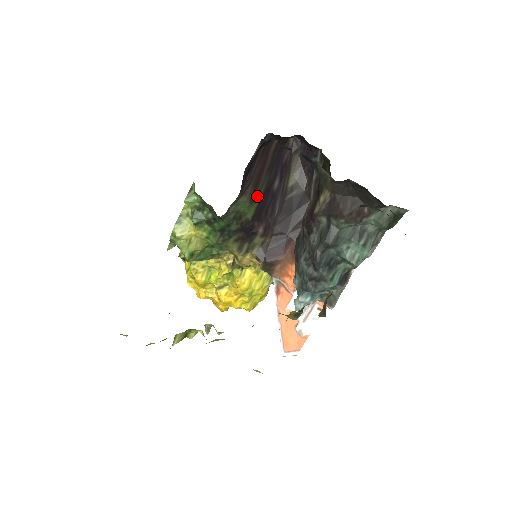
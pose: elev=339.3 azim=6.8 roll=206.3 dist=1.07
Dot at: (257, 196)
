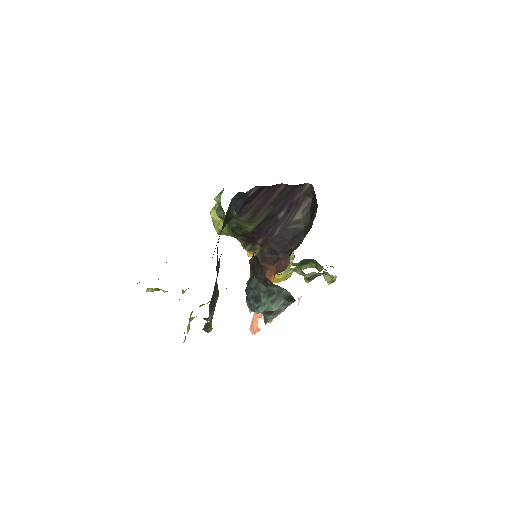
Dot at: (256, 219)
